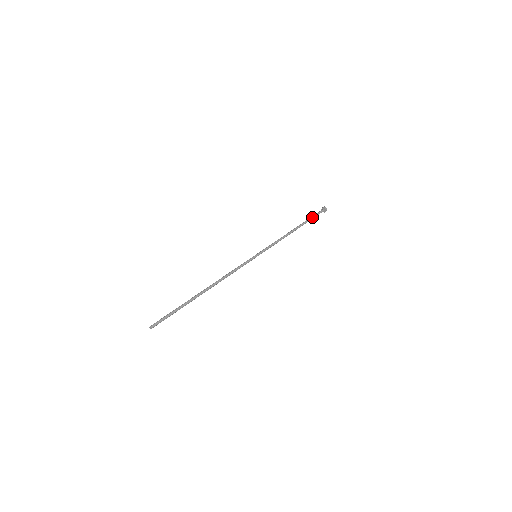
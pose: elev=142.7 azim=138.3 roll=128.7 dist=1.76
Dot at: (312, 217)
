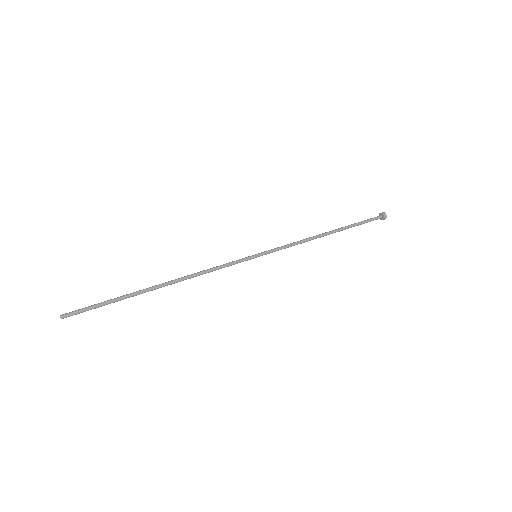
Dot at: (360, 223)
